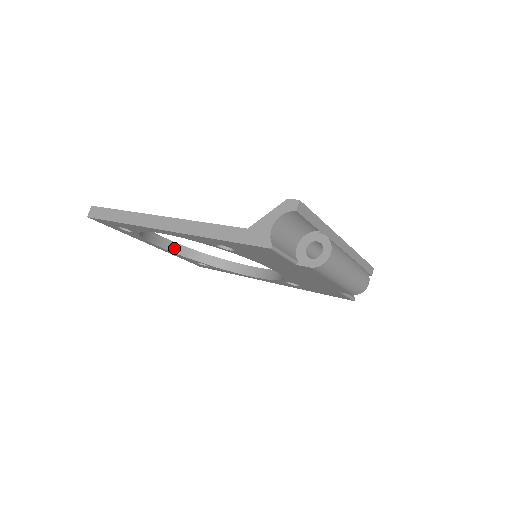
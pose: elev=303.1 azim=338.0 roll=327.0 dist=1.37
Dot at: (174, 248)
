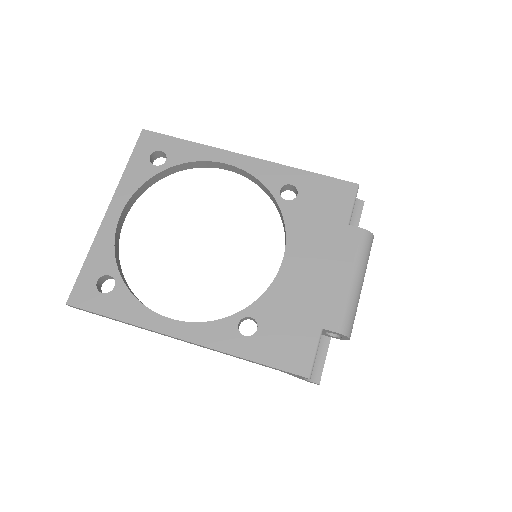
Dot at: (117, 236)
